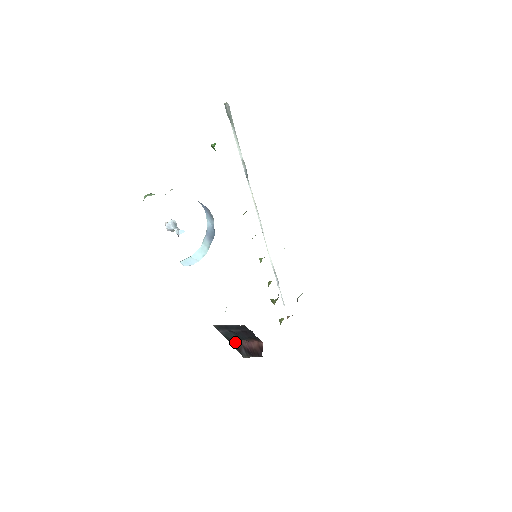
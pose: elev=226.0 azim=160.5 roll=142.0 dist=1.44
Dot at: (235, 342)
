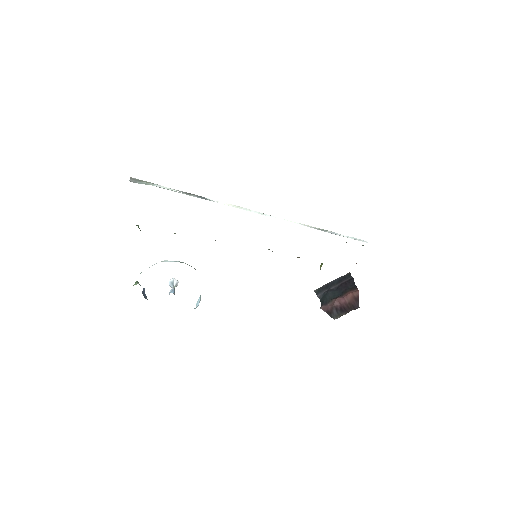
Dot at: (327, 305)
